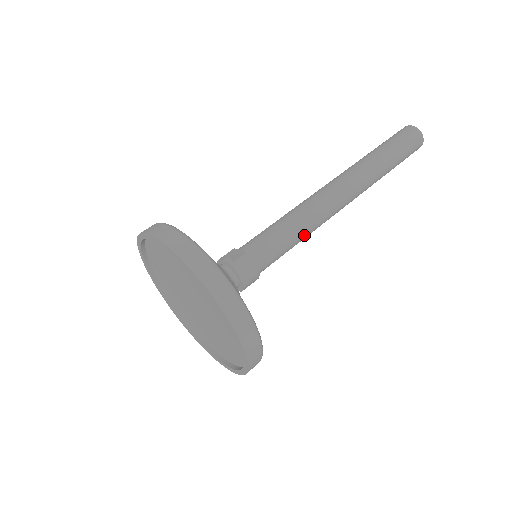
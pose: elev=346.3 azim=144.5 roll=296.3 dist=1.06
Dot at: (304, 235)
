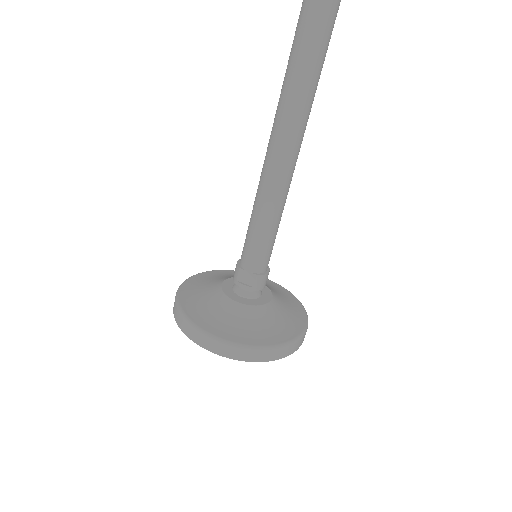
Dot at: (281, 215)
